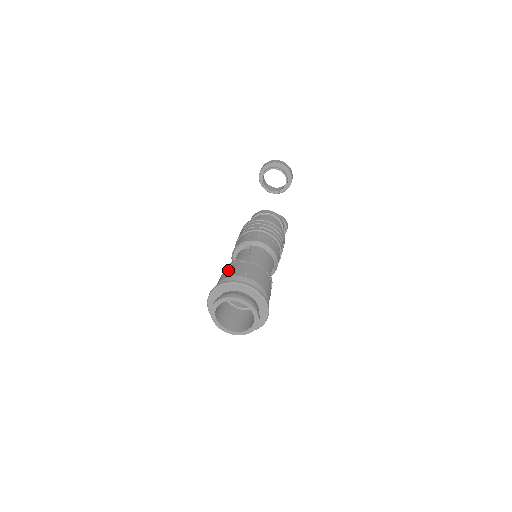
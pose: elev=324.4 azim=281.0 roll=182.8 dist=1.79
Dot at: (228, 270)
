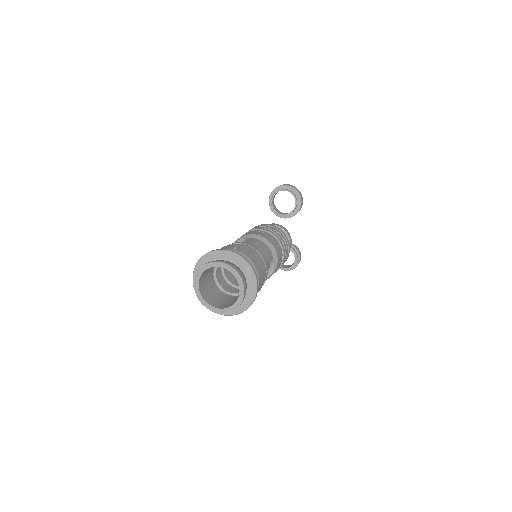
Dot at: occluded
